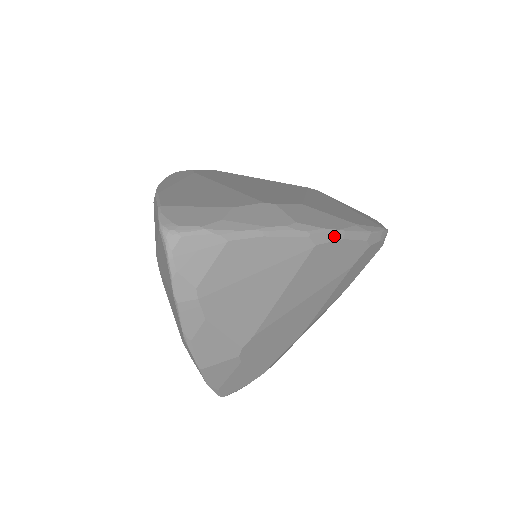
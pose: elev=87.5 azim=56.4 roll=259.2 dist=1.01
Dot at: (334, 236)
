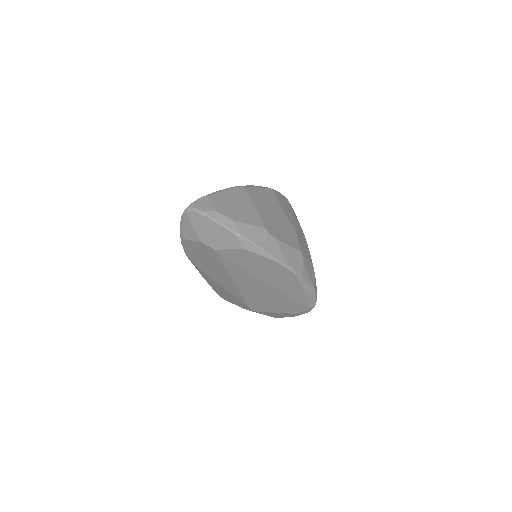
Dot at: (250, 186)
